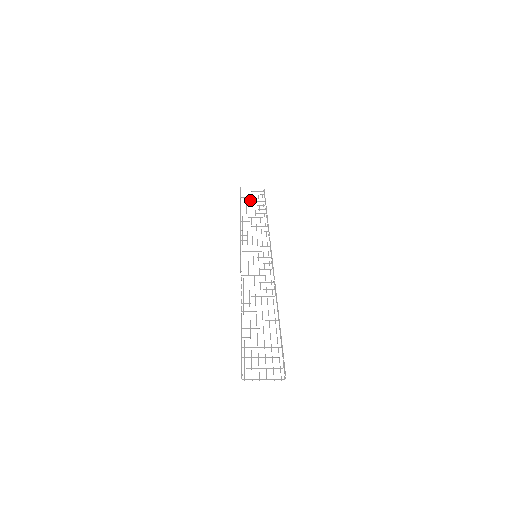
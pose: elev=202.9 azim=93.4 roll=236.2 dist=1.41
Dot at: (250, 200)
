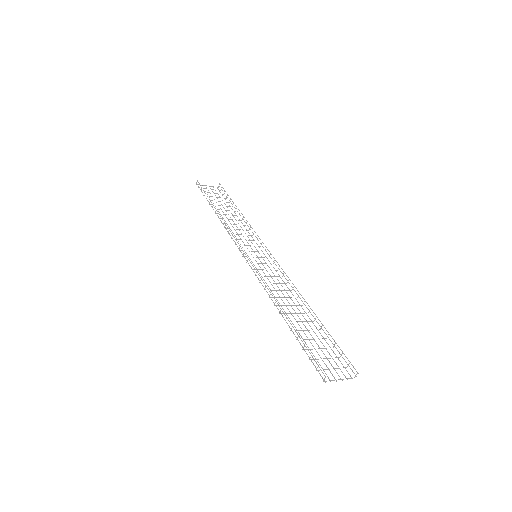
Dot at: occluded
